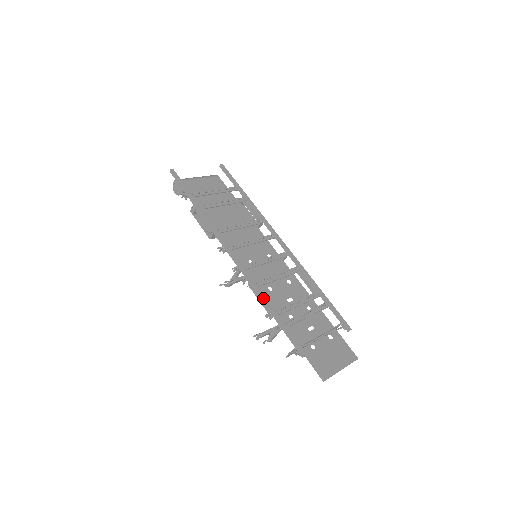
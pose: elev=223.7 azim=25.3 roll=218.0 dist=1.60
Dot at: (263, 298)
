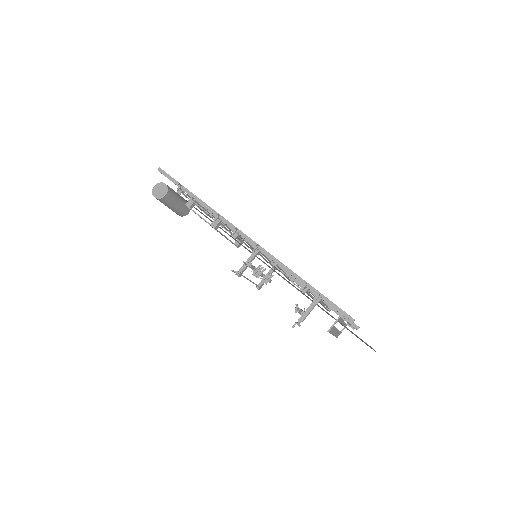
Dot at: occluded
